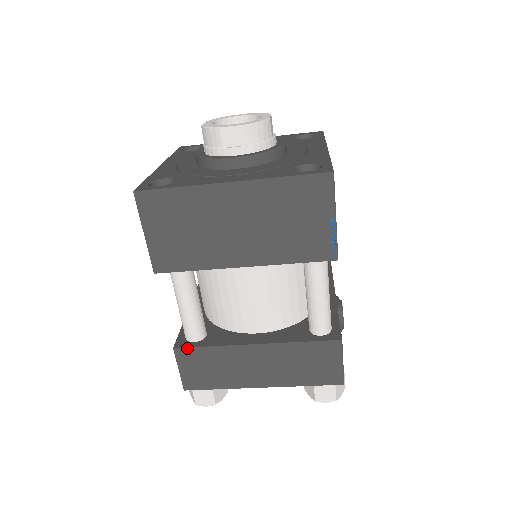
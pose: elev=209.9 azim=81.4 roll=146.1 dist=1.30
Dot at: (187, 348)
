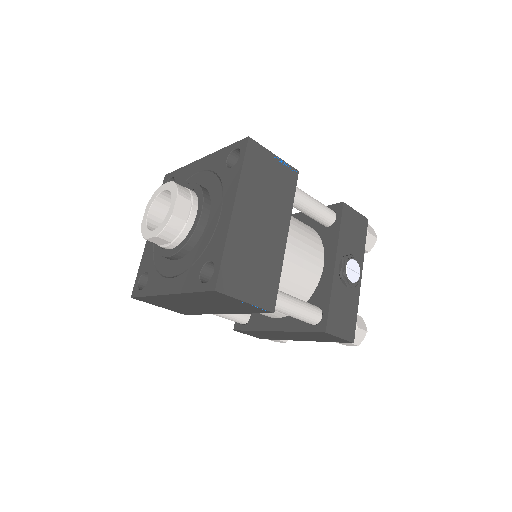
Dot at: (240, 330)
